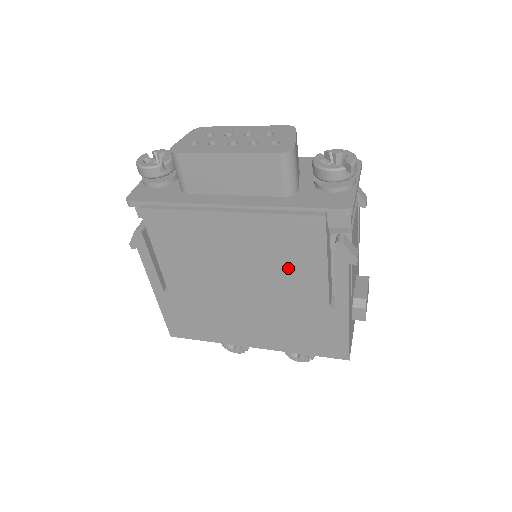
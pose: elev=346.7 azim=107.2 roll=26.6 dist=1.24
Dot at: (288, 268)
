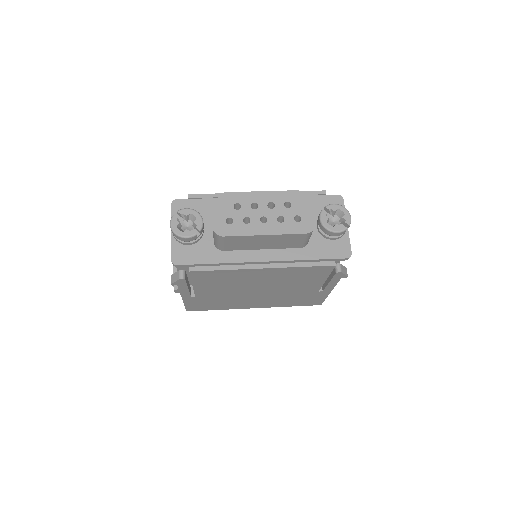
Dot at: (298, 282)
